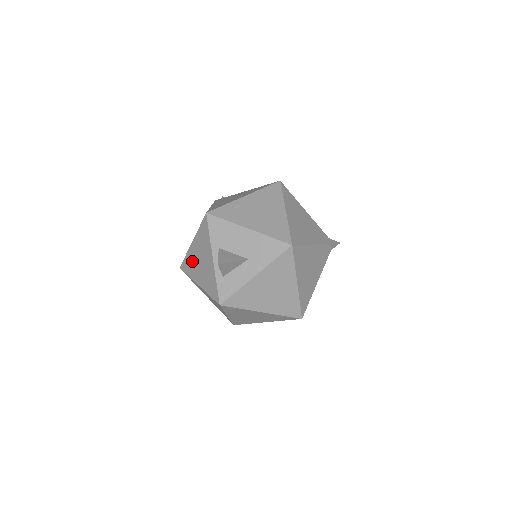
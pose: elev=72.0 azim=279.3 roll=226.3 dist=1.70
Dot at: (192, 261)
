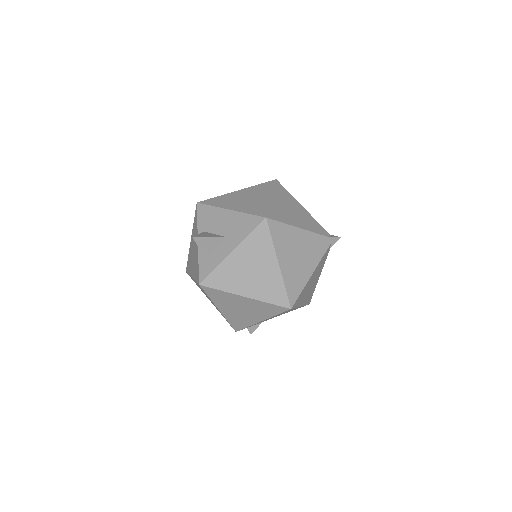
Dot at: (190, 257)
